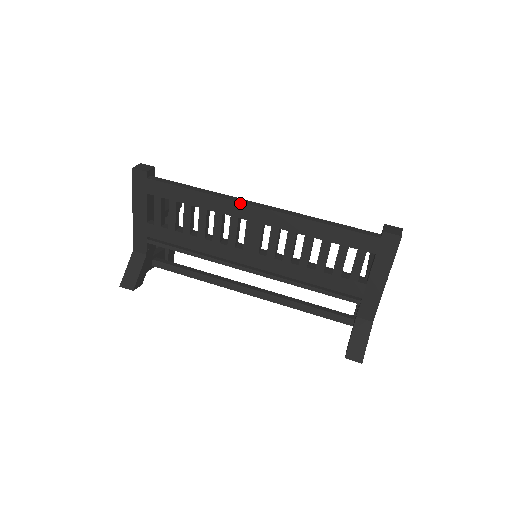
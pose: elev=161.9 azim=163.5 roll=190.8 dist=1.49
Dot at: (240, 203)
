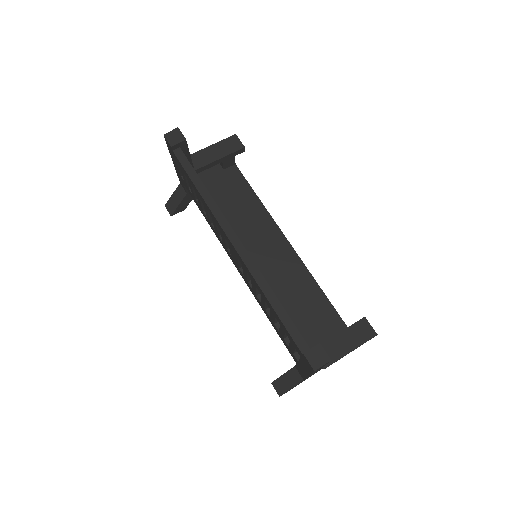
Dot at: (223, 230)
